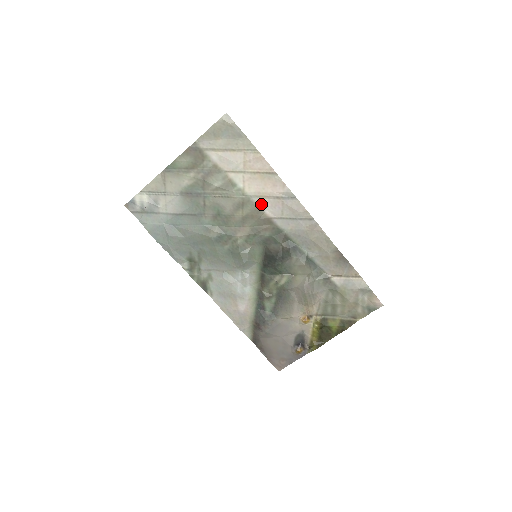
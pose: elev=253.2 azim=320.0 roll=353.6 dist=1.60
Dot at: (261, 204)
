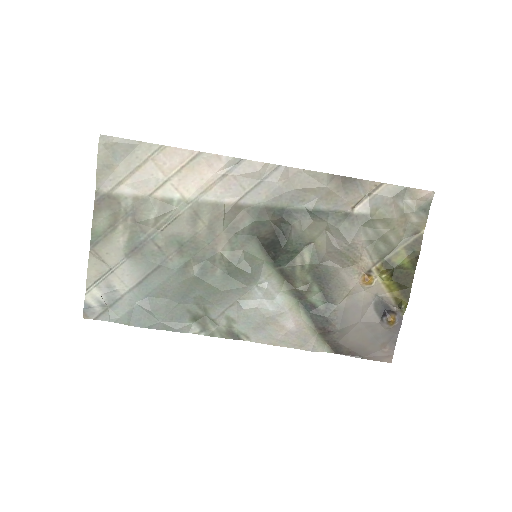
Dot at: (214, 197)
